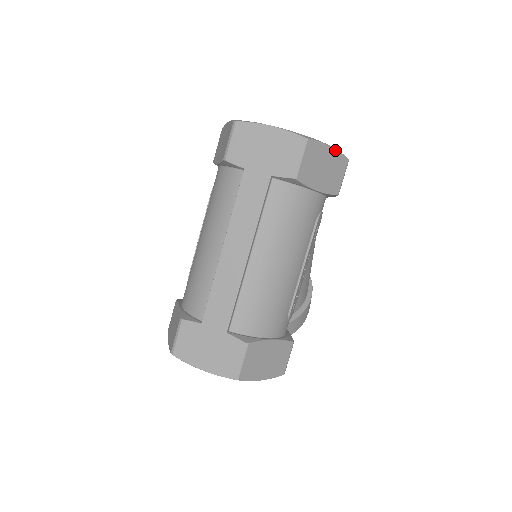
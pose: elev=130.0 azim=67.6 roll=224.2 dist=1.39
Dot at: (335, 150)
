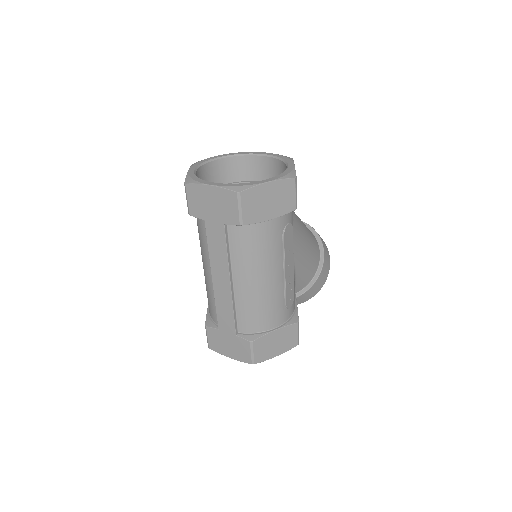
Dot at: (275, 181)
